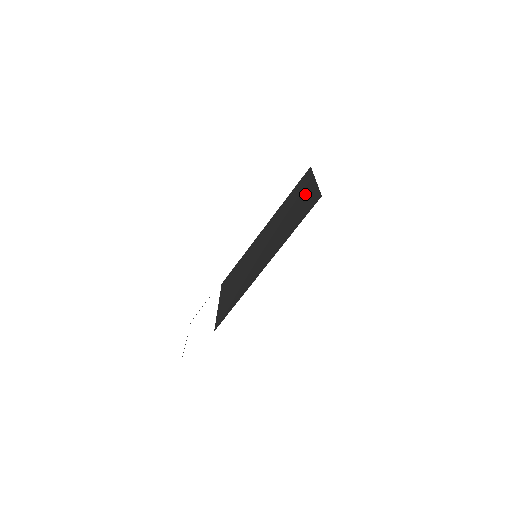
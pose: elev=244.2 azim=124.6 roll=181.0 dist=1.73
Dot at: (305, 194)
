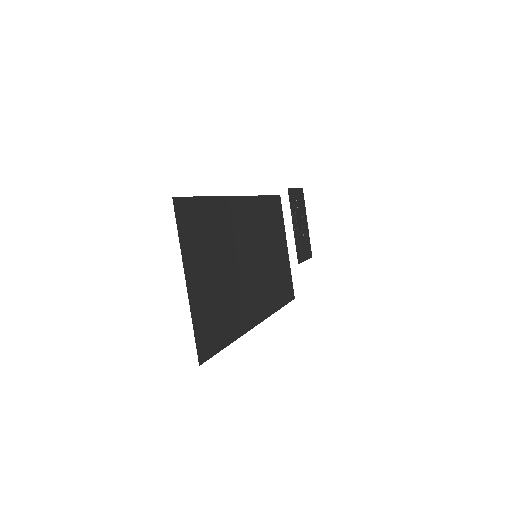
Dot at: (201, 283)
